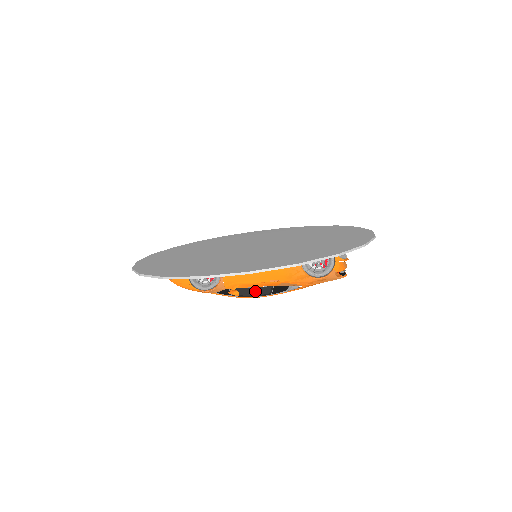
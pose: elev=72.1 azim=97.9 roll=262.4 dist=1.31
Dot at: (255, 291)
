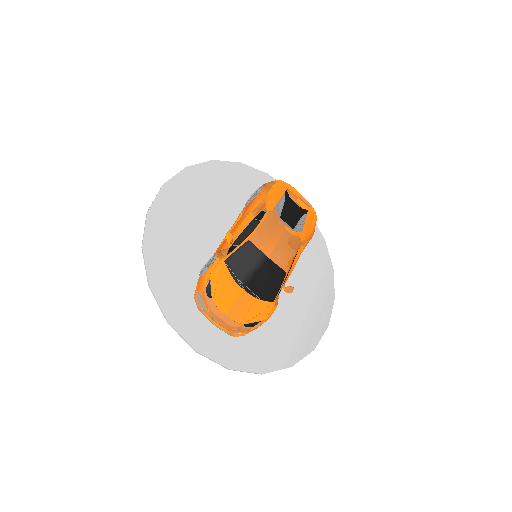
Dot at: (248, 231)
